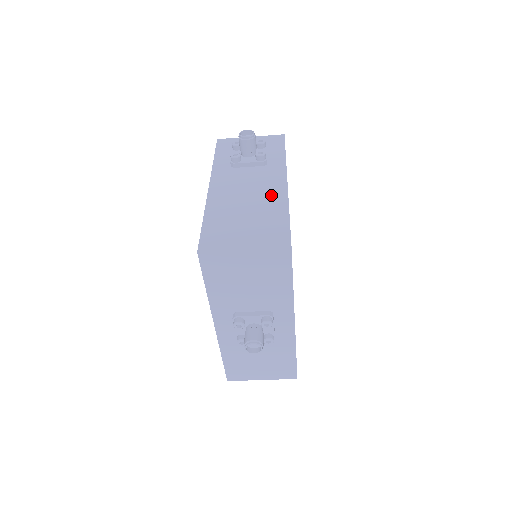
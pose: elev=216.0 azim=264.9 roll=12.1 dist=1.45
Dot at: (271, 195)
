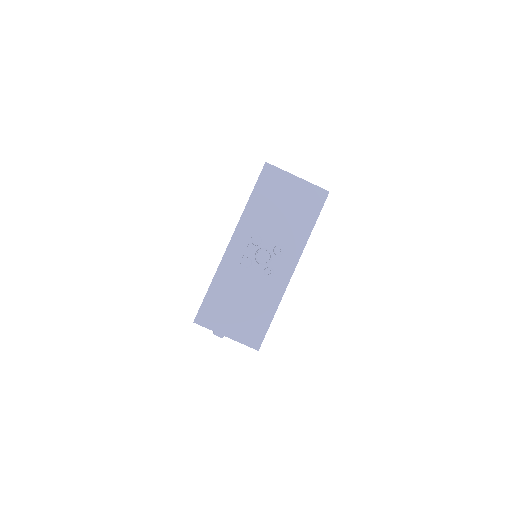
Dot at: occluded
